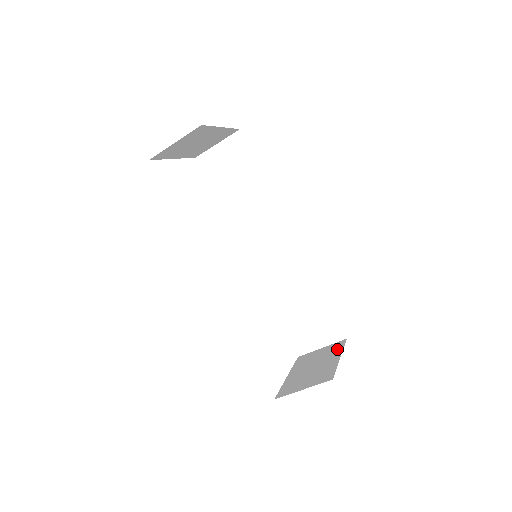
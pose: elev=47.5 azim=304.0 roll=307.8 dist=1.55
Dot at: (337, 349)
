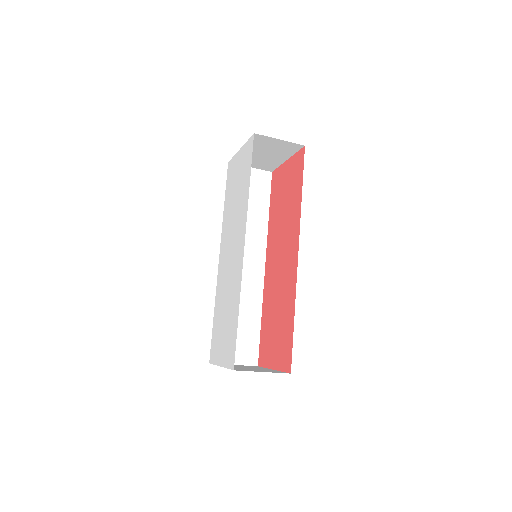
Dot at: (259, 367)
